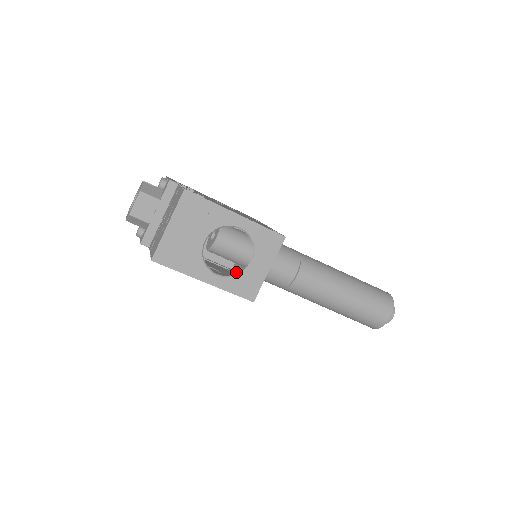
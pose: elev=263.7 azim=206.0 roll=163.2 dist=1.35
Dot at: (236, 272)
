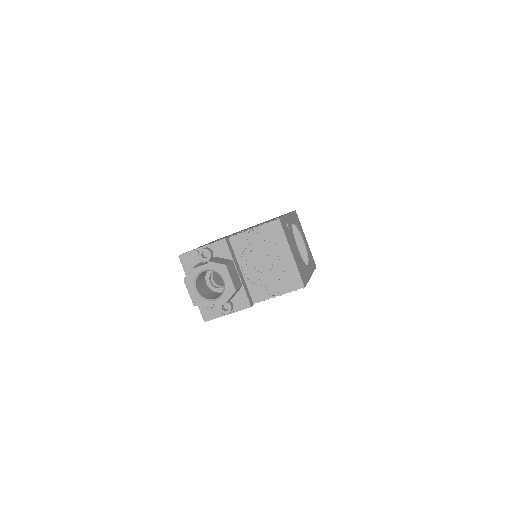
Dot at: occluded
